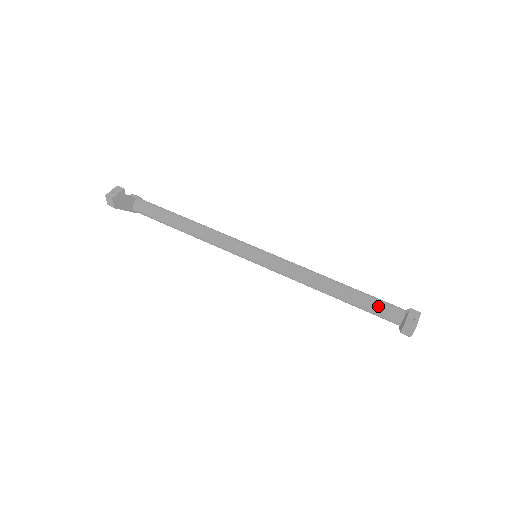
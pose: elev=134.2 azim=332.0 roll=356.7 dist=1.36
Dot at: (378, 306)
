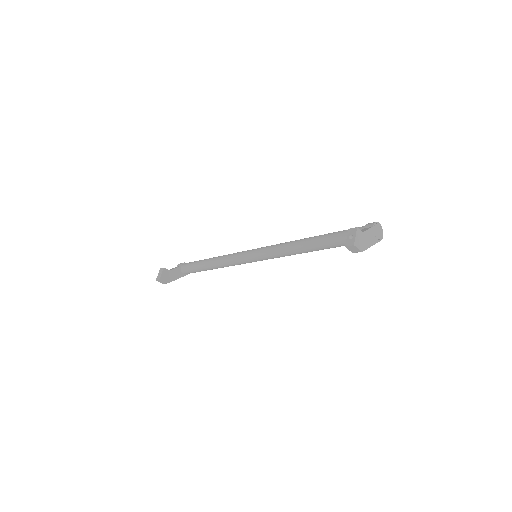
Dot at: (343, 238)
